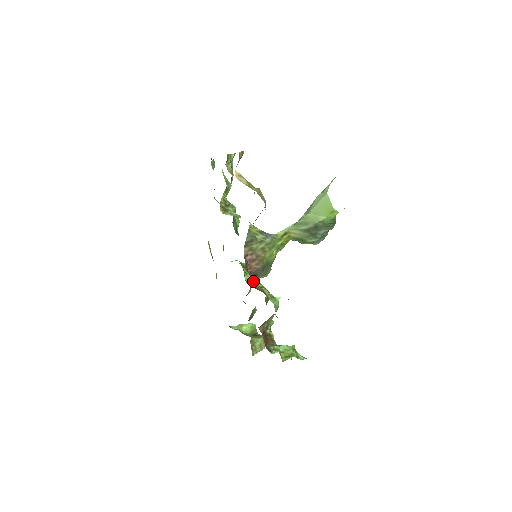
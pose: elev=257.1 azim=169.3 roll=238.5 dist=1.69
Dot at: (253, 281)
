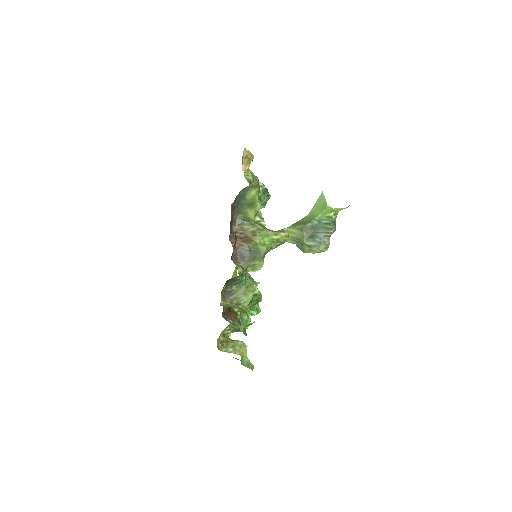
Dot at: occluded
